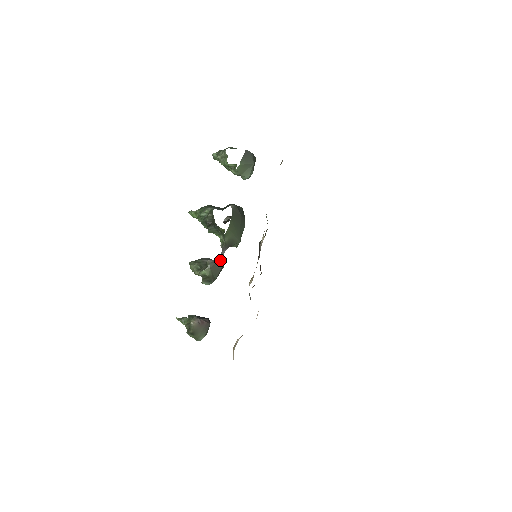
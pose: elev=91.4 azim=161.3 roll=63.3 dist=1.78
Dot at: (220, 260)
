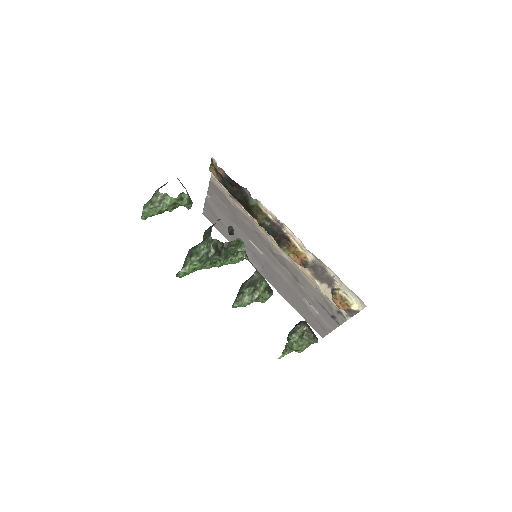
Dot at: (256, 269)
